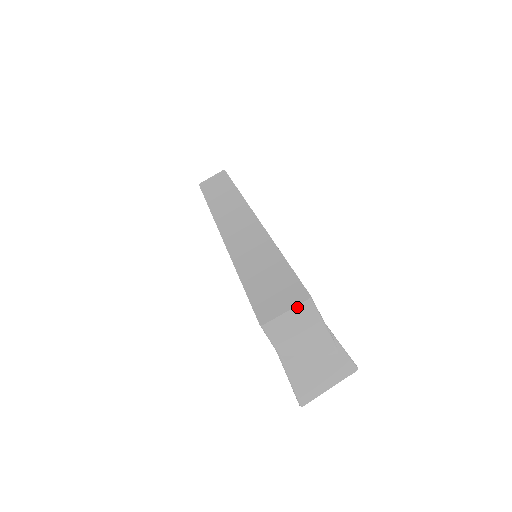
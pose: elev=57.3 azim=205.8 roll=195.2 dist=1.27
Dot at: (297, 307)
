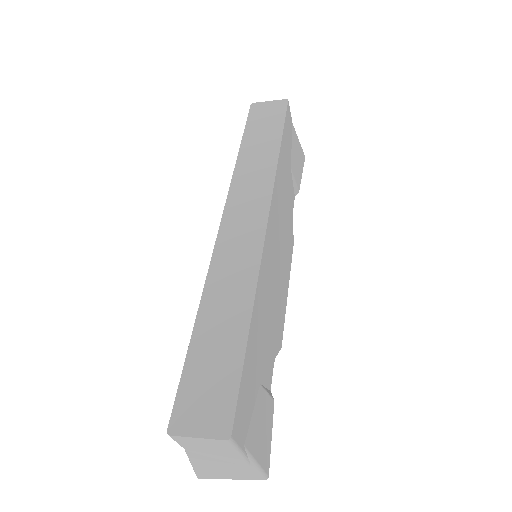
Dot at: (211, 439)
